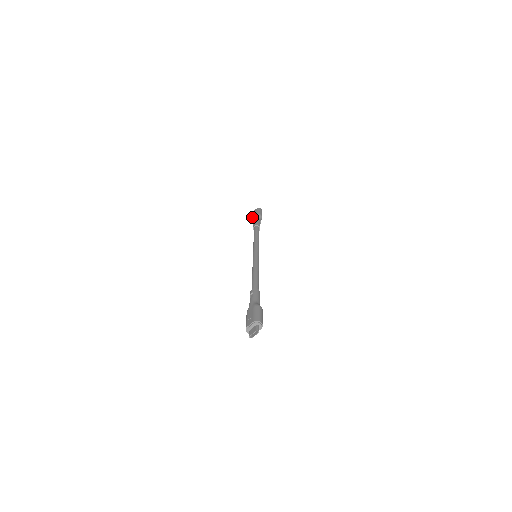
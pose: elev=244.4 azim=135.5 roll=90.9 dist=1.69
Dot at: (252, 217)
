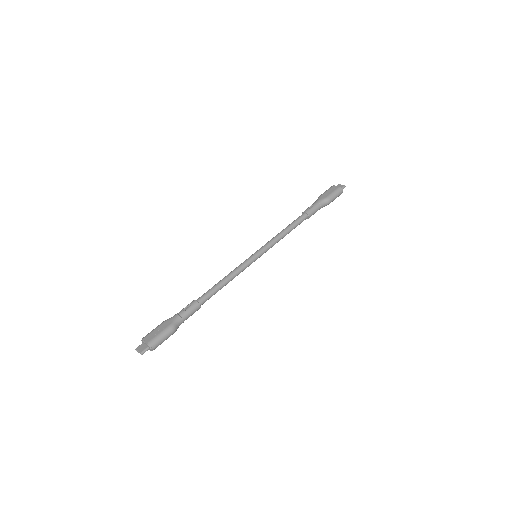
Dot at: (323, 194)
